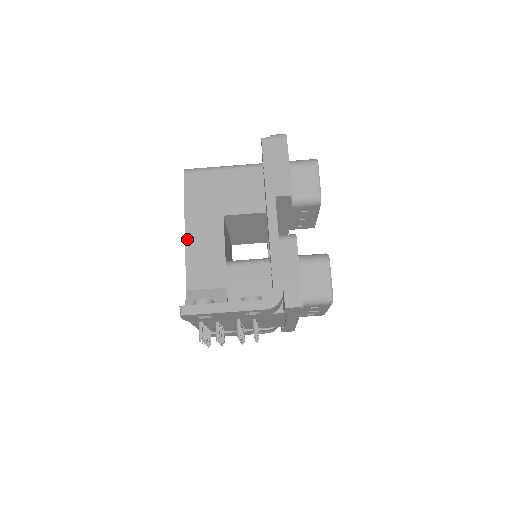
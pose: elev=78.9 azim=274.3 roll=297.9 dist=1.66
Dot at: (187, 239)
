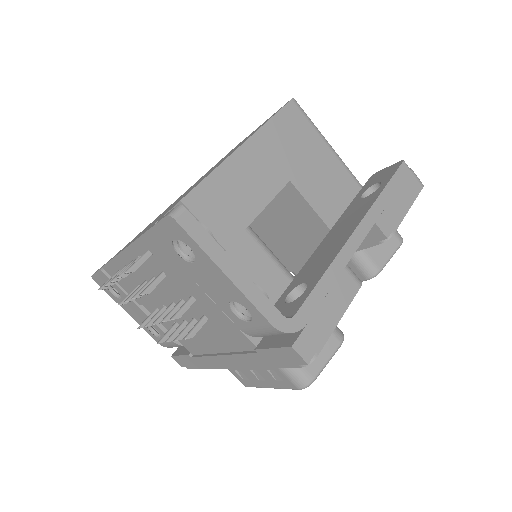
Dot at: (235, 155)
